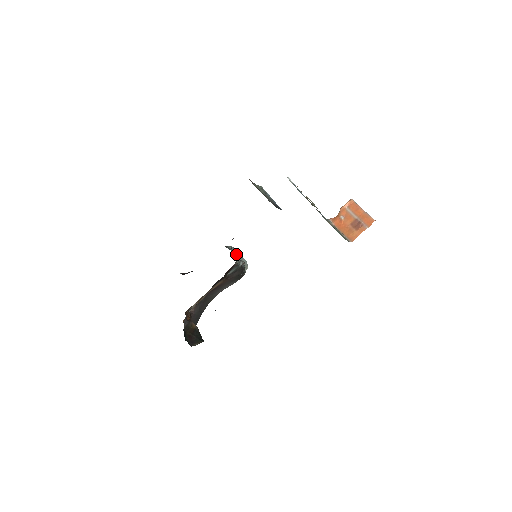
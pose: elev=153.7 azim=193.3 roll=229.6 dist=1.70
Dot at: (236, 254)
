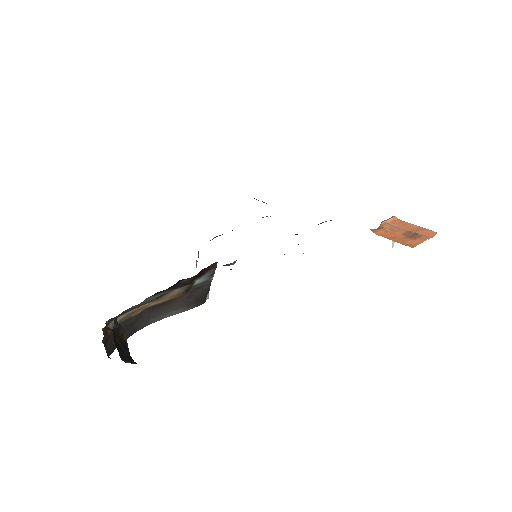
Dot at: occluded
